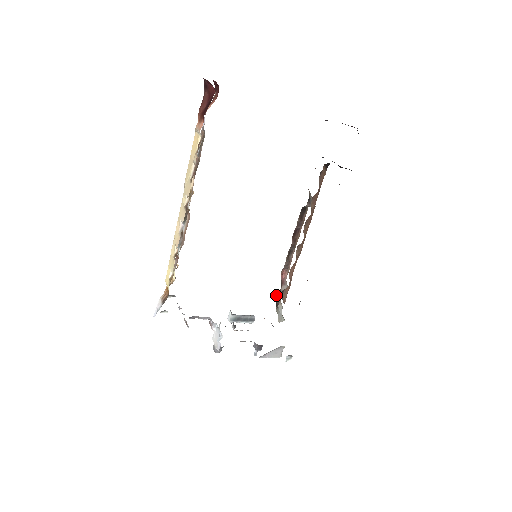
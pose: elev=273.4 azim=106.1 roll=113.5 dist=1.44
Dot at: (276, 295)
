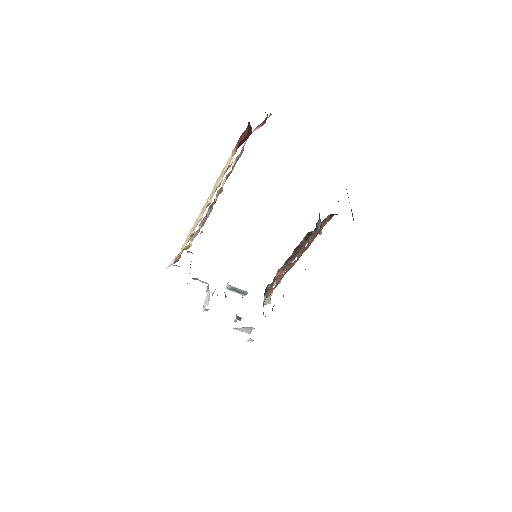
Dot at: (268, 285)
